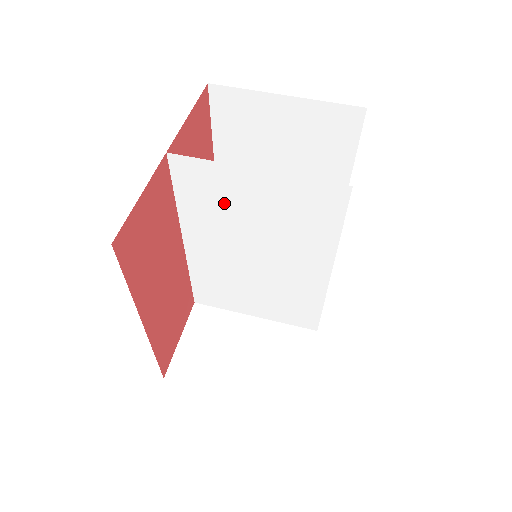
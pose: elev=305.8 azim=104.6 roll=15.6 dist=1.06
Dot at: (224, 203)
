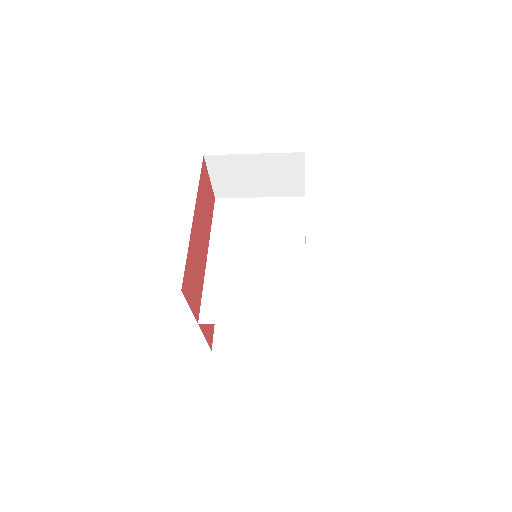
Dot at: (240, 220)
